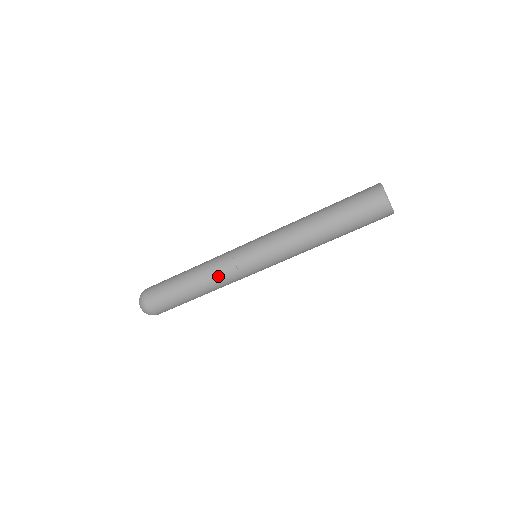
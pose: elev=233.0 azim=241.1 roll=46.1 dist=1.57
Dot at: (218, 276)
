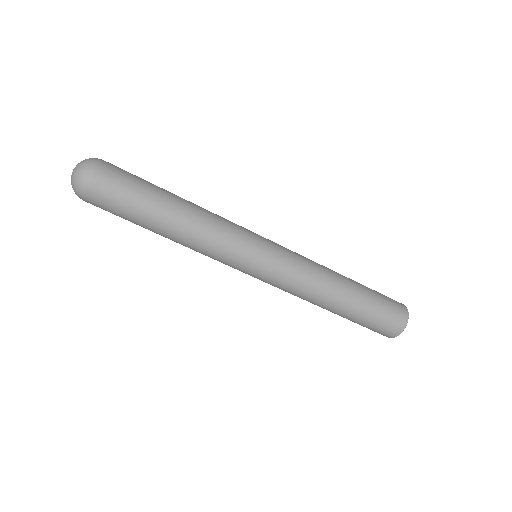
Dot at: (210, 240)
